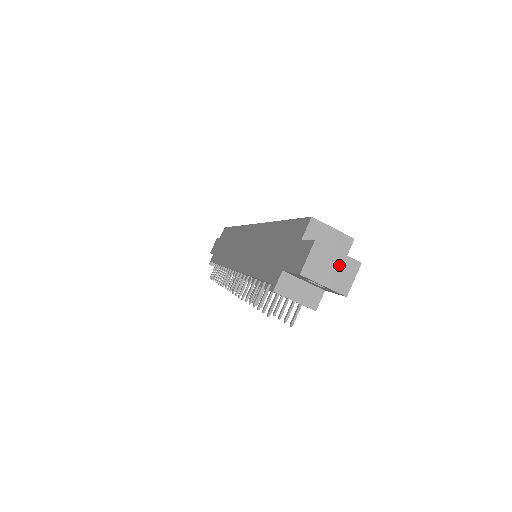
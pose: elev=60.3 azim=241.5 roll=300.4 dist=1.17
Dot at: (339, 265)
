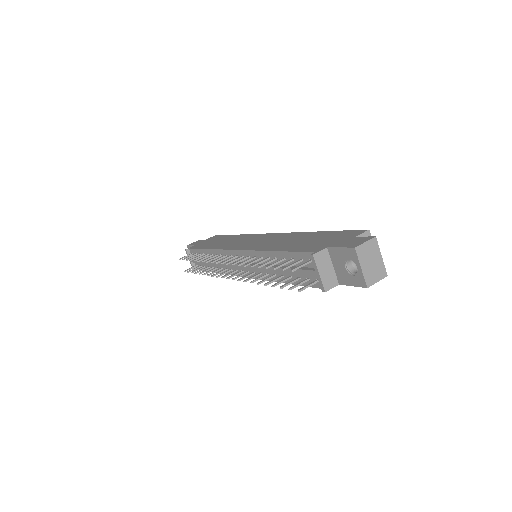
Dot at: (377, 264)
